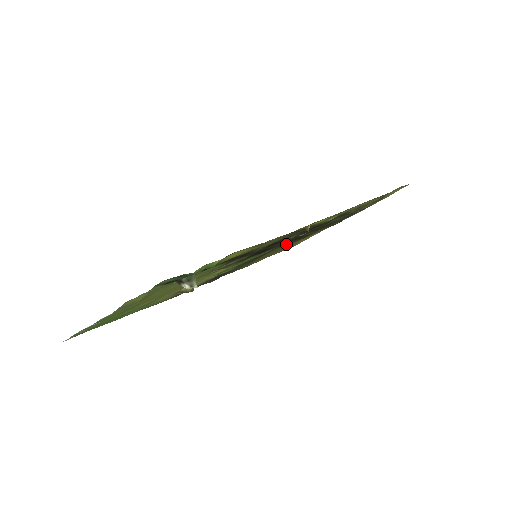
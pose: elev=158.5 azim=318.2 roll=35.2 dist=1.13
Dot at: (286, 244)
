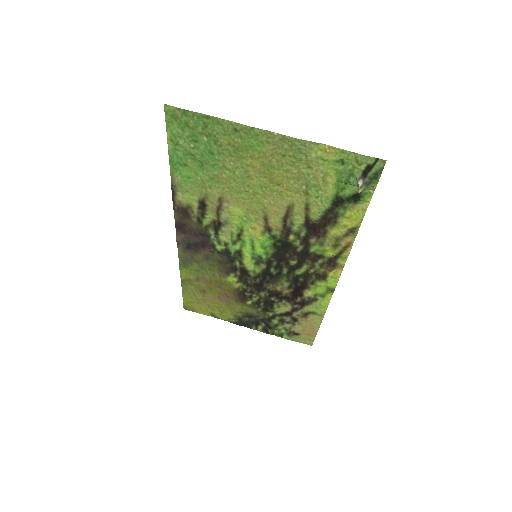
Dot at: (242, 283)
